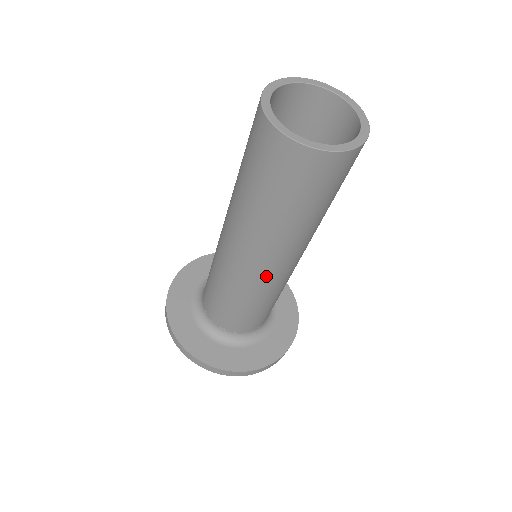
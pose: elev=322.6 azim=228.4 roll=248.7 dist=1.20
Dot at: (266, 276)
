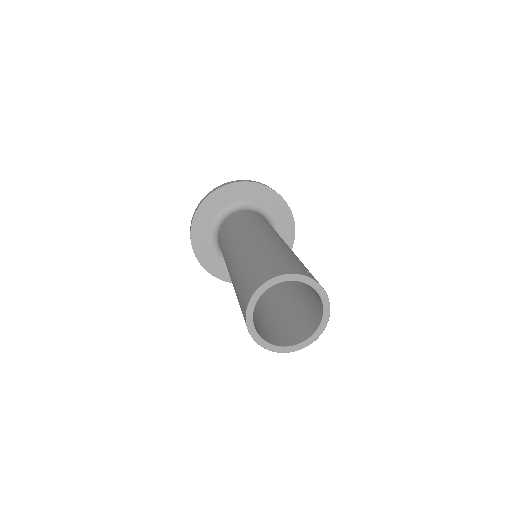
Dot at: occluded
